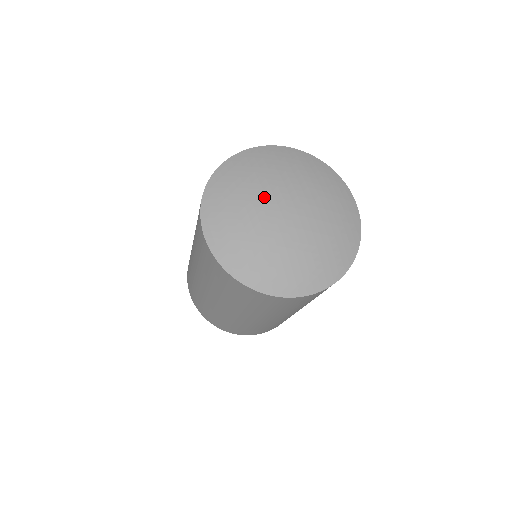
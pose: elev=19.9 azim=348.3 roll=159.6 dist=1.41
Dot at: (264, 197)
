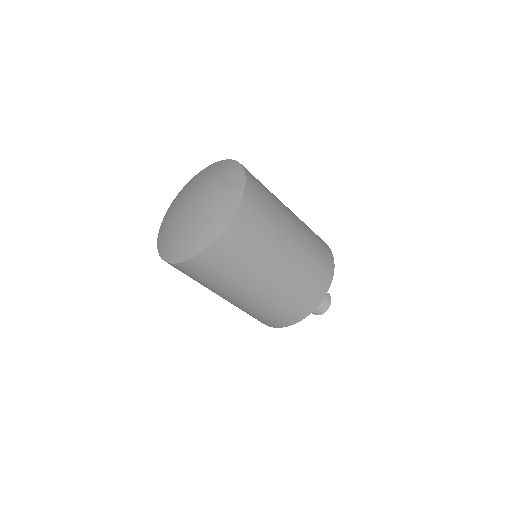
Dot at: (177, 217)
